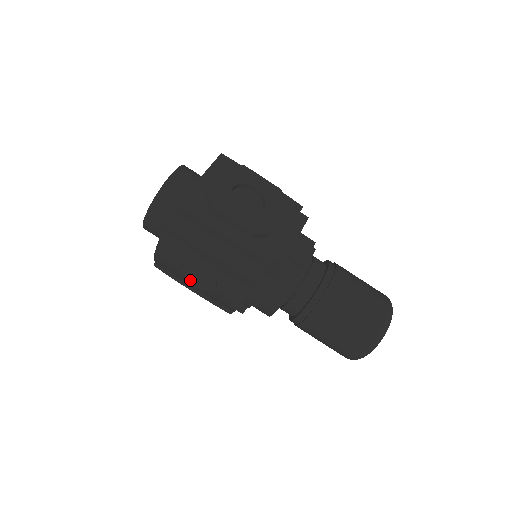
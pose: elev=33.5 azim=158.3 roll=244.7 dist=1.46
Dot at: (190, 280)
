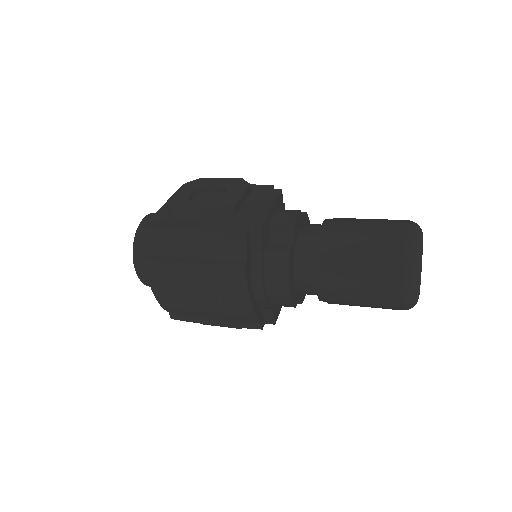
Dot at: (194, 302)
